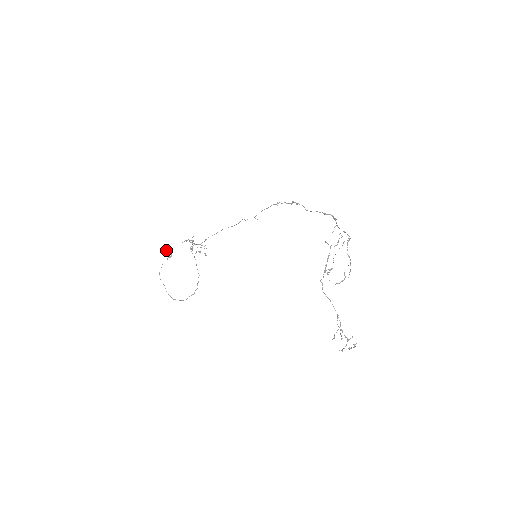
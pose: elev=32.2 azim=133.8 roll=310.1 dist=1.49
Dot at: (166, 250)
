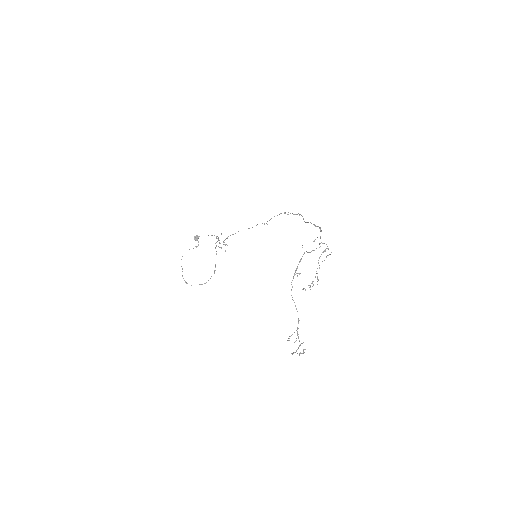
Dot at: (195, 240)
